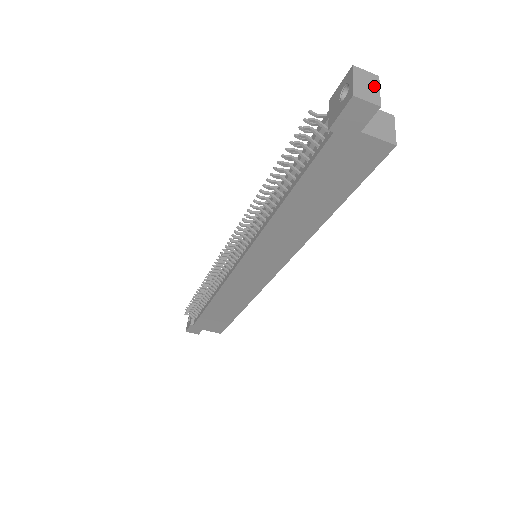
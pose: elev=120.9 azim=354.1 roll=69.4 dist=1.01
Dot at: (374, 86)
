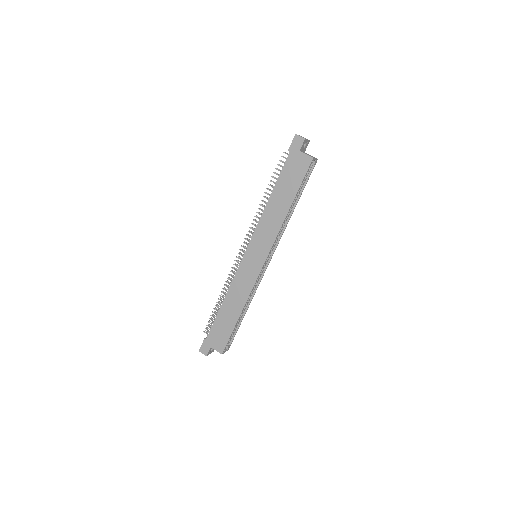
Dot at: (306, 139)
